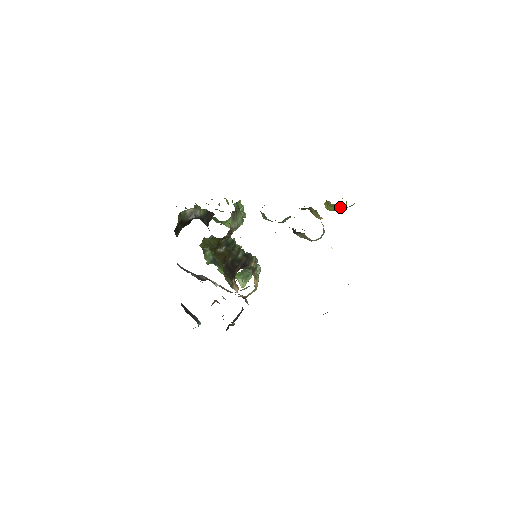
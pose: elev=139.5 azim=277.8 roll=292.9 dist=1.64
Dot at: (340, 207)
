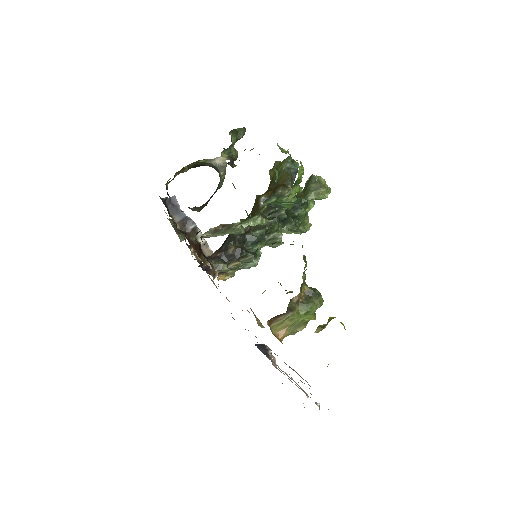
Dot at: occluded
